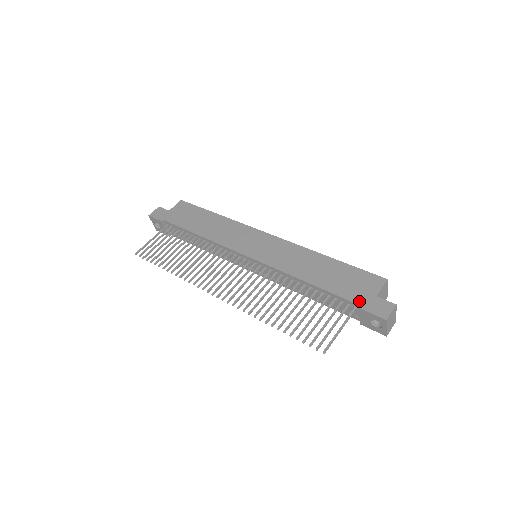
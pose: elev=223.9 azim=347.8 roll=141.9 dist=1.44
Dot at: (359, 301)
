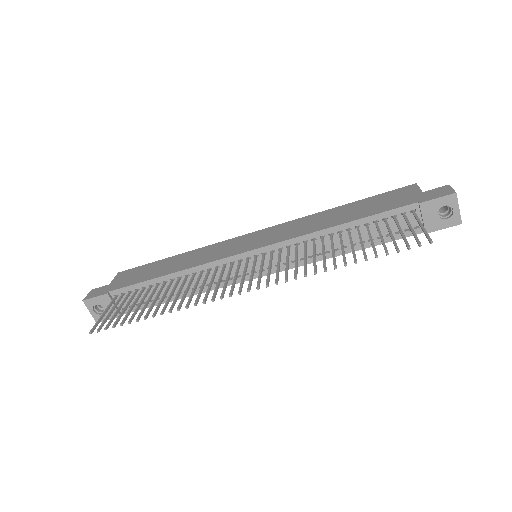
Dot at: (412, 201)
